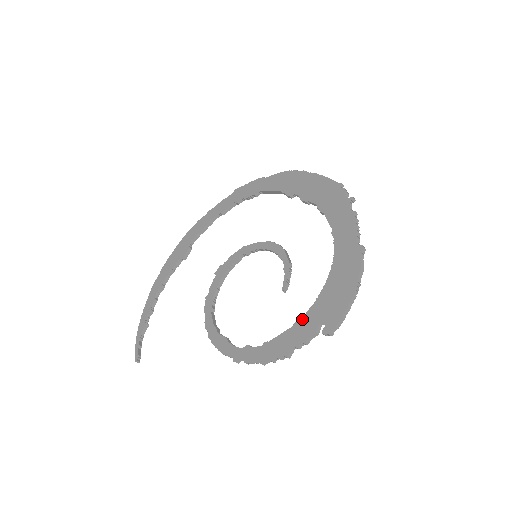
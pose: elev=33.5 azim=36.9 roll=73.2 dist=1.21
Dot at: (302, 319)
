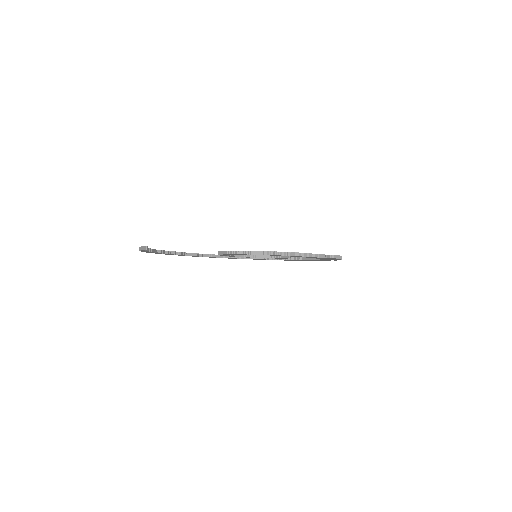
Dot at: occluded
